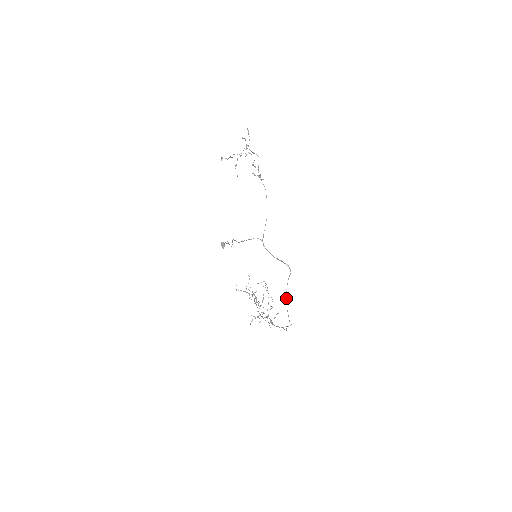
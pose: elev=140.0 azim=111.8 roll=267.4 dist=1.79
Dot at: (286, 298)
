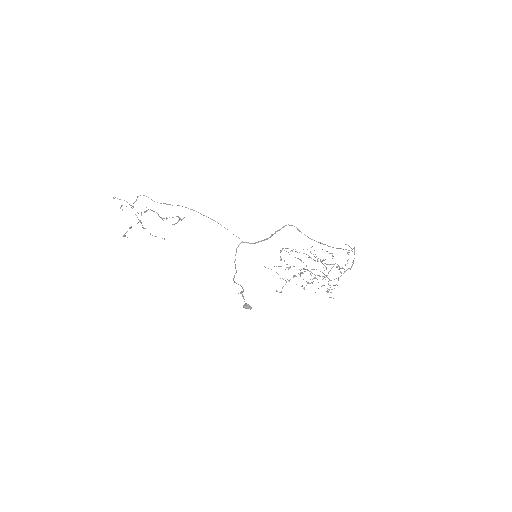
Dot at: occluded
